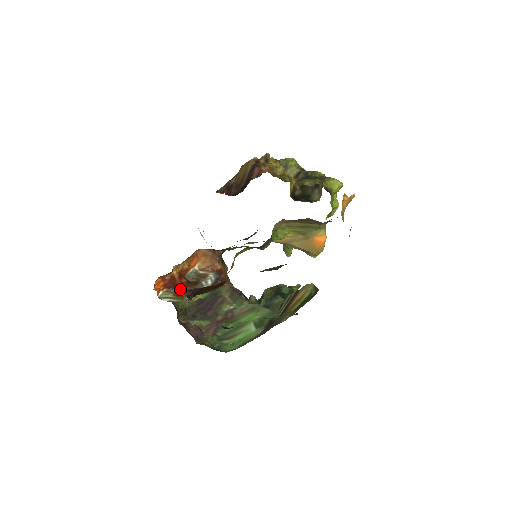
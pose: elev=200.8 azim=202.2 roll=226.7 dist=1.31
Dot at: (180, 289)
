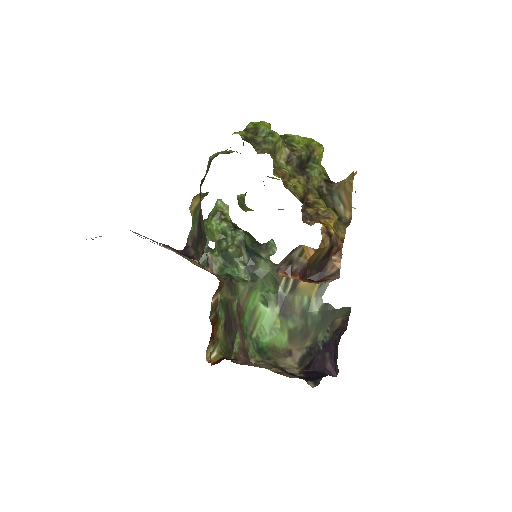
Dot at: (212, 336)
